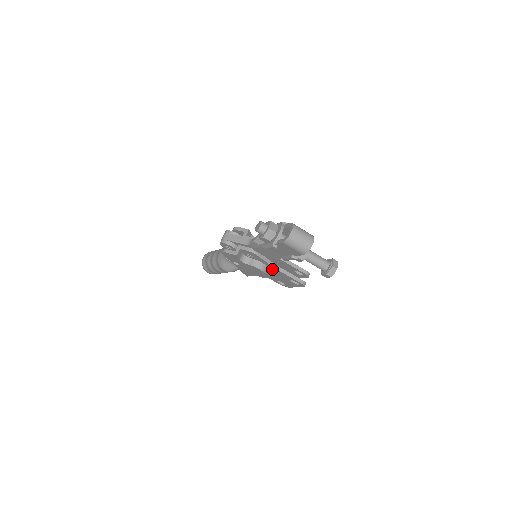
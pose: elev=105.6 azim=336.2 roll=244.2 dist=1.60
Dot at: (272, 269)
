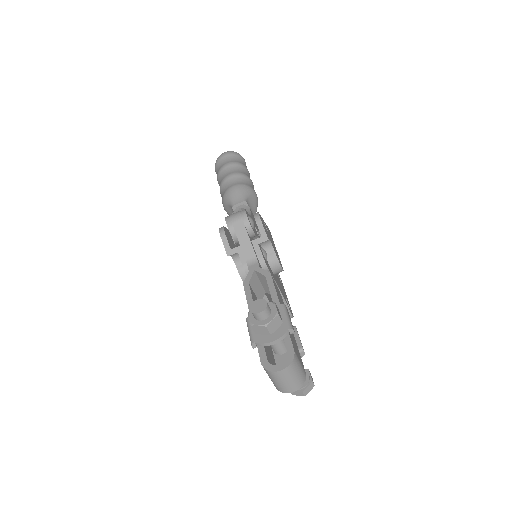
Dot at: occluded
